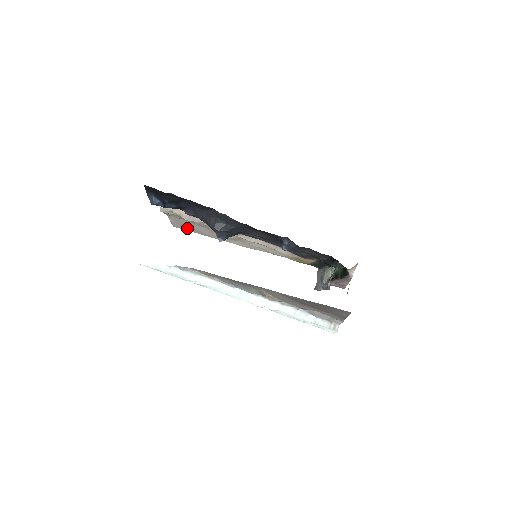
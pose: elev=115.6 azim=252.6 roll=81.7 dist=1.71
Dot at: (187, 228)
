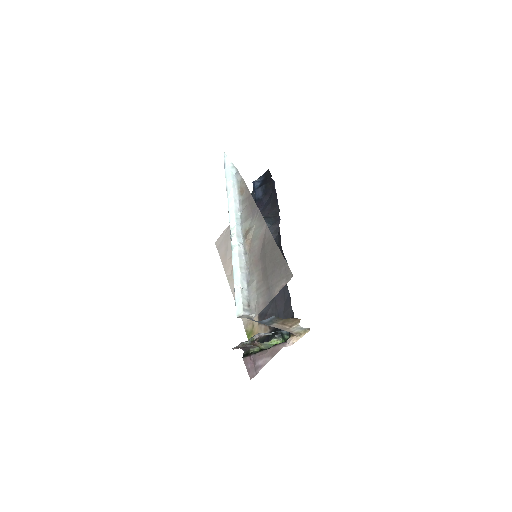
Dot at: (222, 247)
